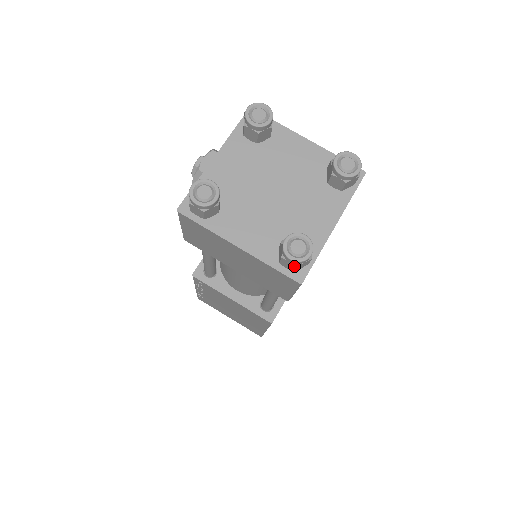
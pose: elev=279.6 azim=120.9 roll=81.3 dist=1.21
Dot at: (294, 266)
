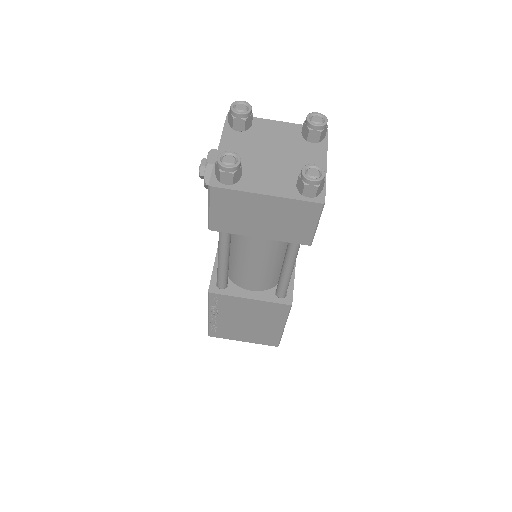
Dot at: (316, 188)
